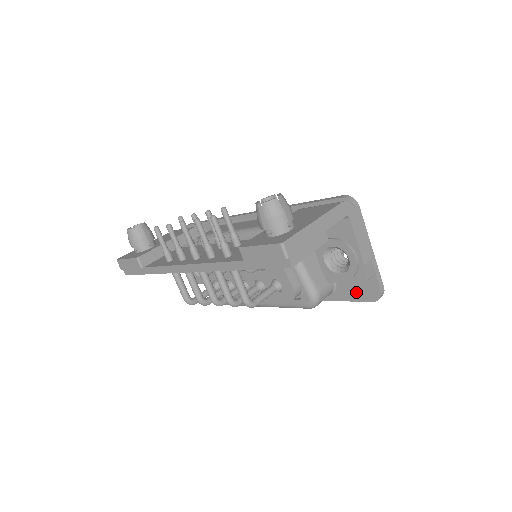
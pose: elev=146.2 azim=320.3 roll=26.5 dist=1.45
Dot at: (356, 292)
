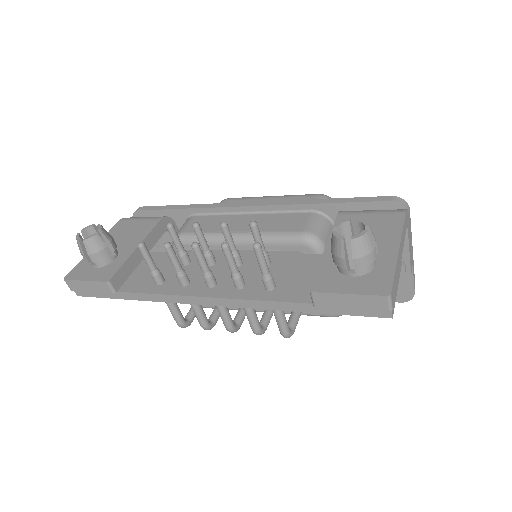
Dot at: occluded
